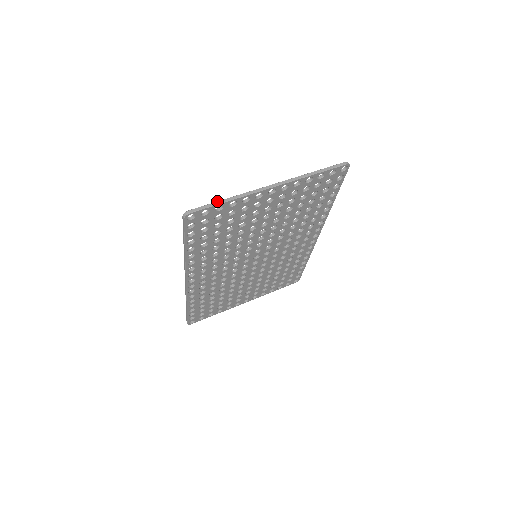
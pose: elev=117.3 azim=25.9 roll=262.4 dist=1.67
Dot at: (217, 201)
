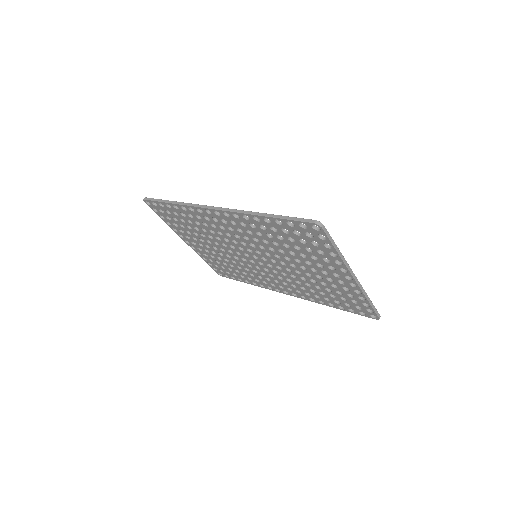
Dot at: occluded
